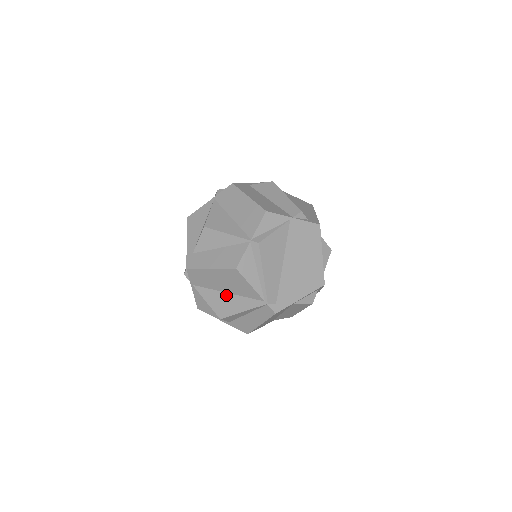
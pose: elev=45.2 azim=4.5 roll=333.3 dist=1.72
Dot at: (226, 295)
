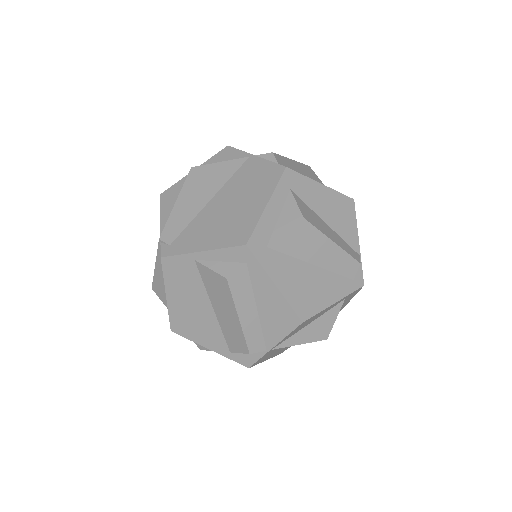
Dot at: occluded
